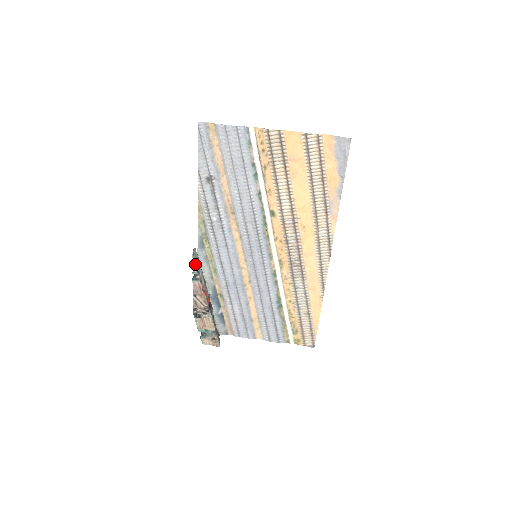
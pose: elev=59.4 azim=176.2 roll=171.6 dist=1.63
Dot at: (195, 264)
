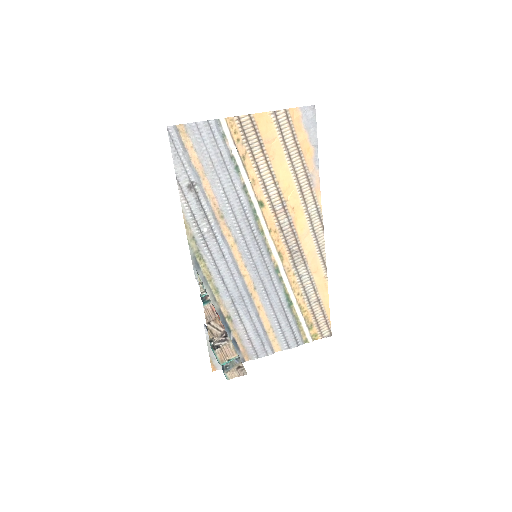
Dot at: (202, 284)
